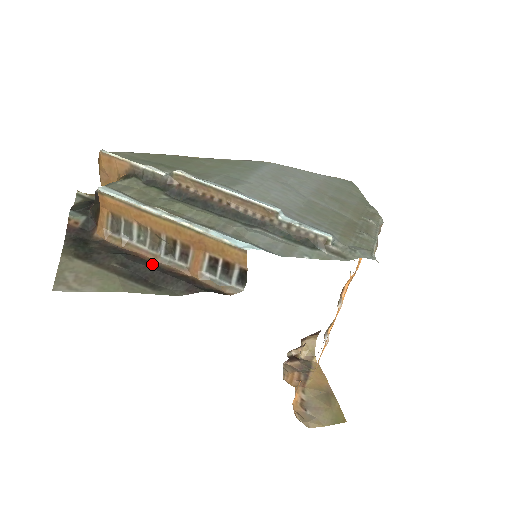
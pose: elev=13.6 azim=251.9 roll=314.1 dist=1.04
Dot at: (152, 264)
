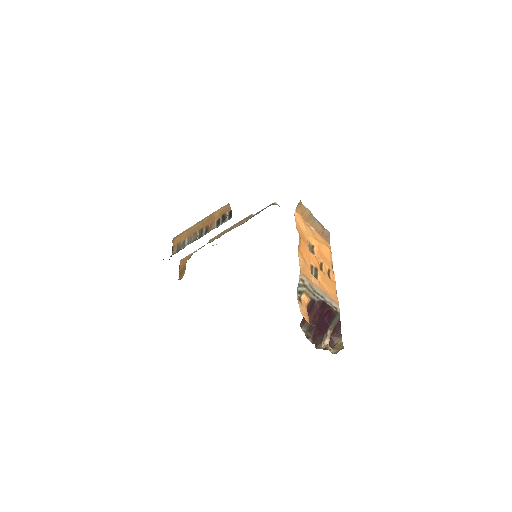
Dot at: occluded
